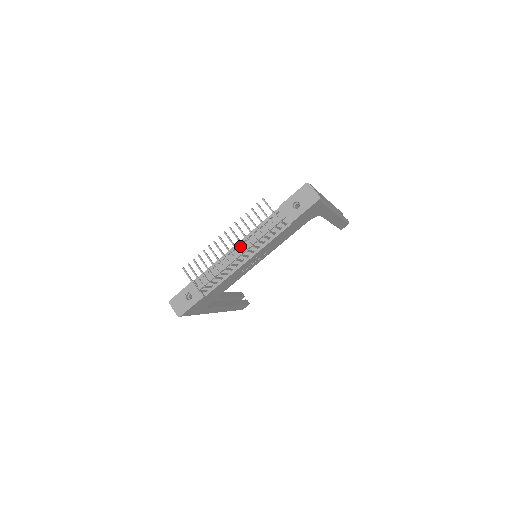
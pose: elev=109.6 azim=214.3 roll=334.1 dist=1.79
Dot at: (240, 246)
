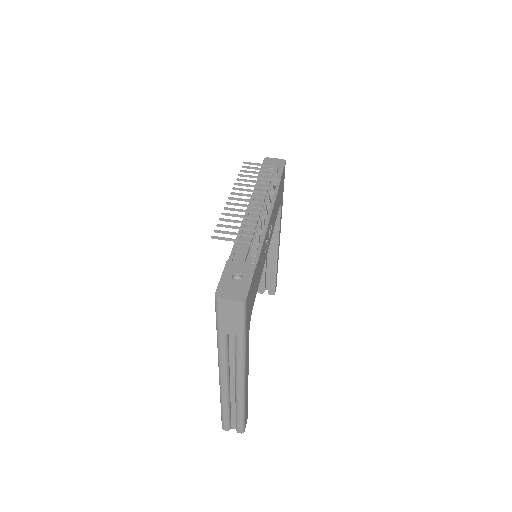
Dot at: (250, 214)
